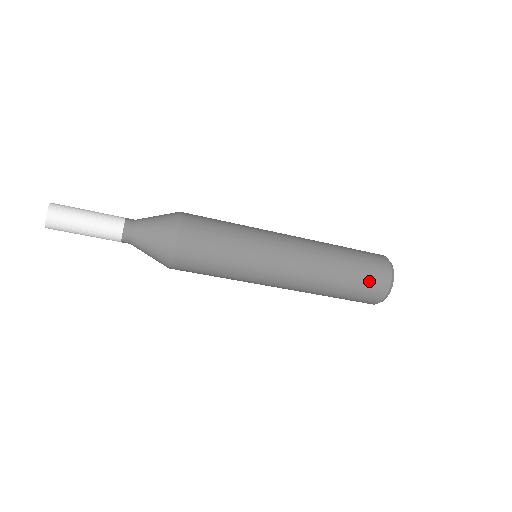
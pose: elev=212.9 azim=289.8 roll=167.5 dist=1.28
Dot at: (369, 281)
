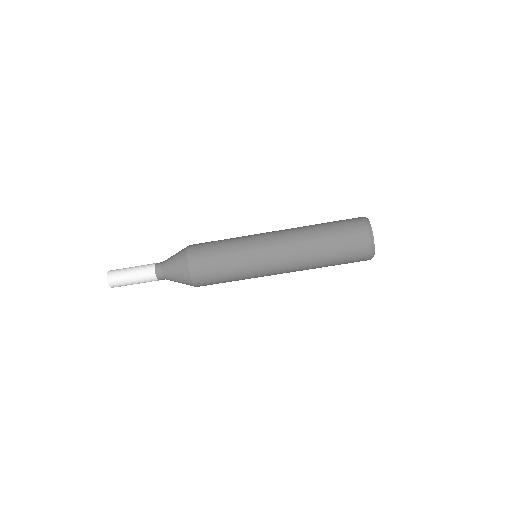
Dot at: (345, 225)
